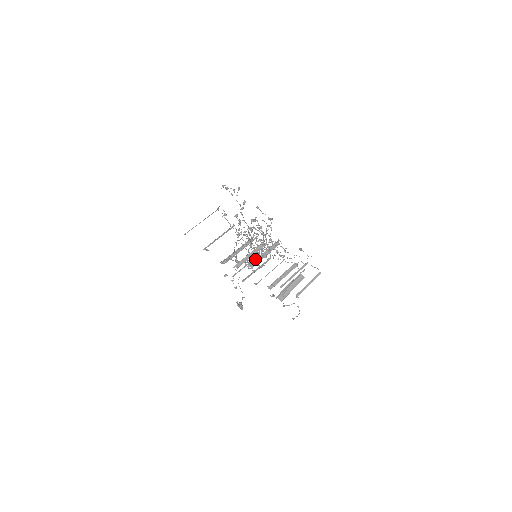
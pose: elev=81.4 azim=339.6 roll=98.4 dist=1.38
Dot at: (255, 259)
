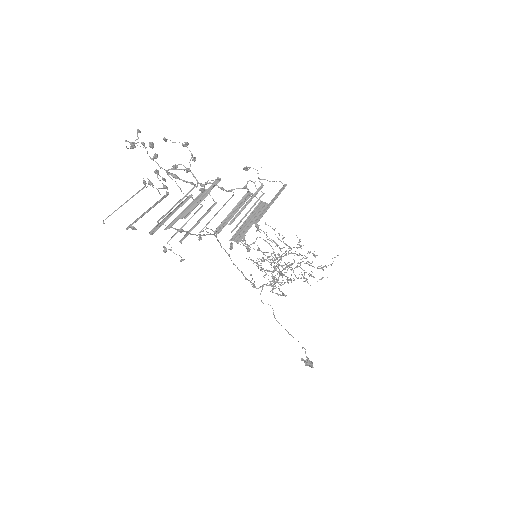
Dot at: (189, 208)
